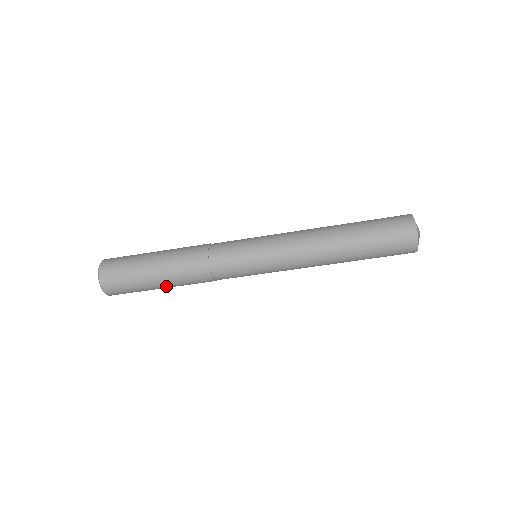
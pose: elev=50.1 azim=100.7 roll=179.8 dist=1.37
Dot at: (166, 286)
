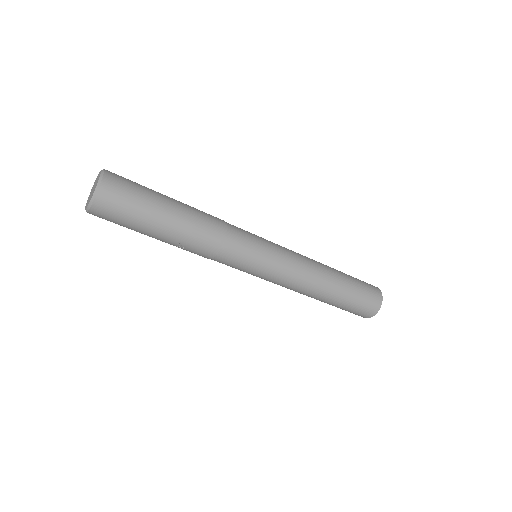
Dot at: (160, 240)
